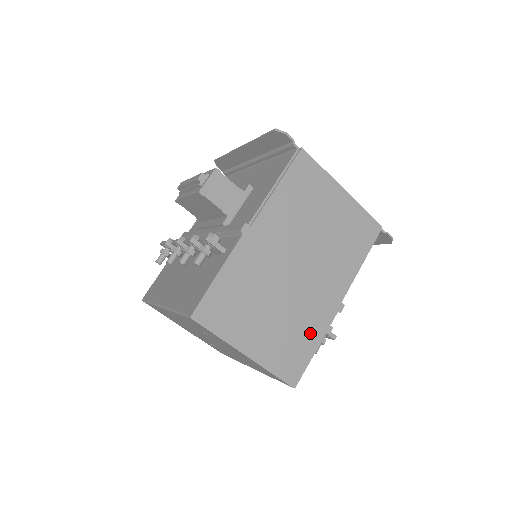
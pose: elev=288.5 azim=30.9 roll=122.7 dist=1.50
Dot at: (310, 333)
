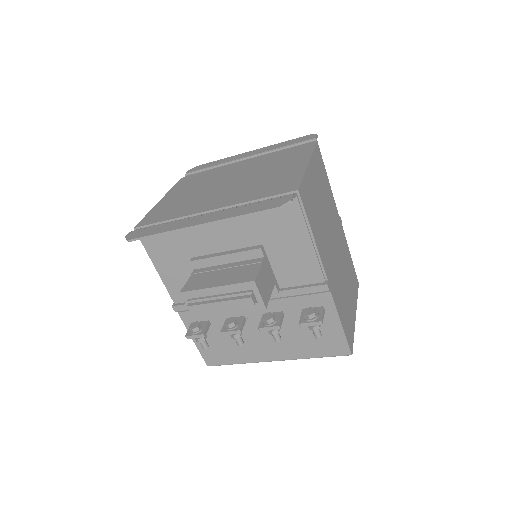
Dot at: (348, 256)
